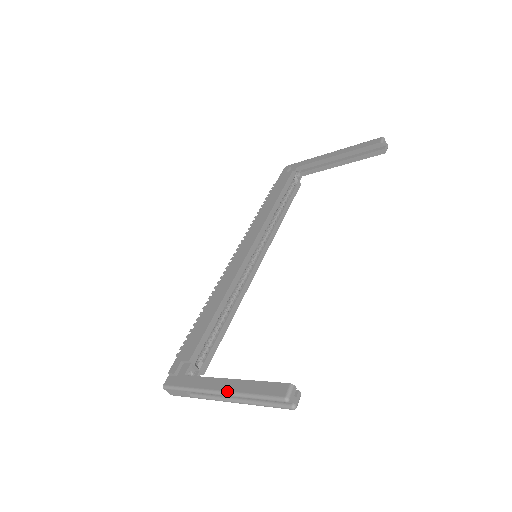
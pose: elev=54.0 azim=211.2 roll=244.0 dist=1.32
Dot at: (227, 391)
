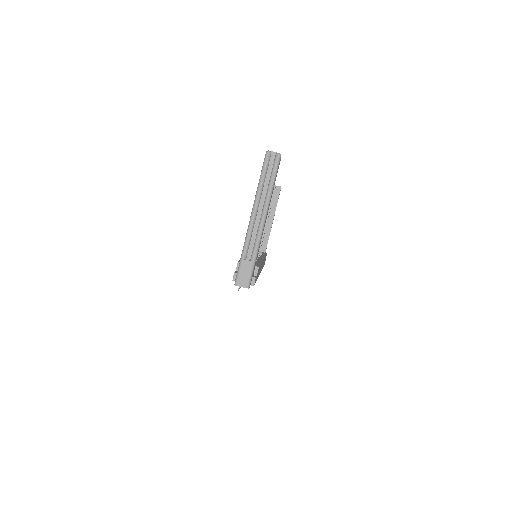
Dot at: (252, 208)
